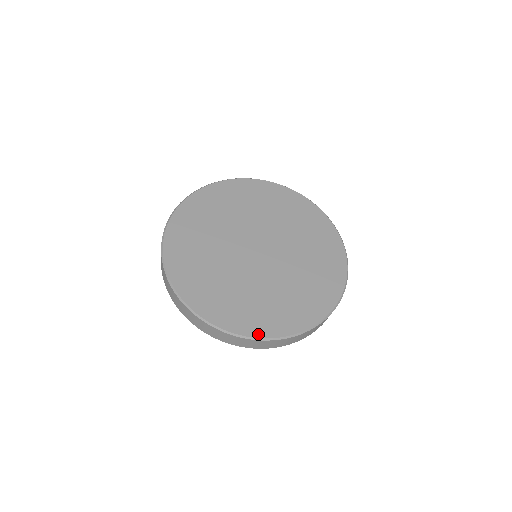
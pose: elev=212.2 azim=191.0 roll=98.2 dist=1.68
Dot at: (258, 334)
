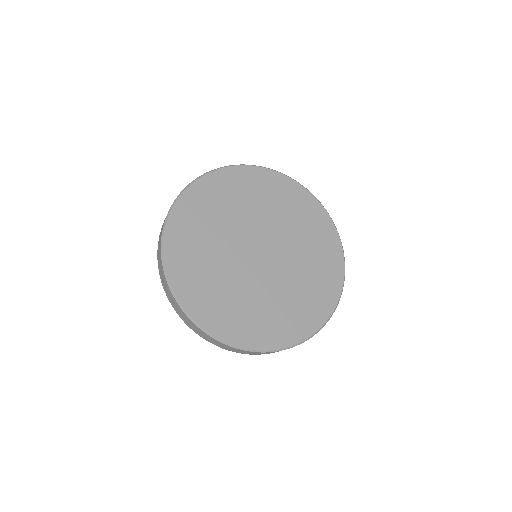
Dot at: (189, 308)
